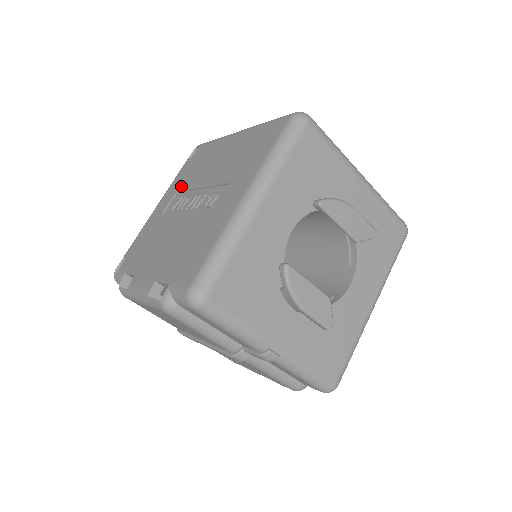
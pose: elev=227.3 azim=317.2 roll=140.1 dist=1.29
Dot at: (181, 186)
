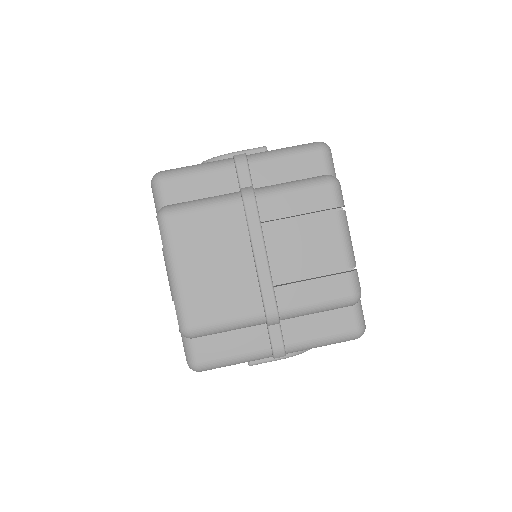
Dot at: occluded
